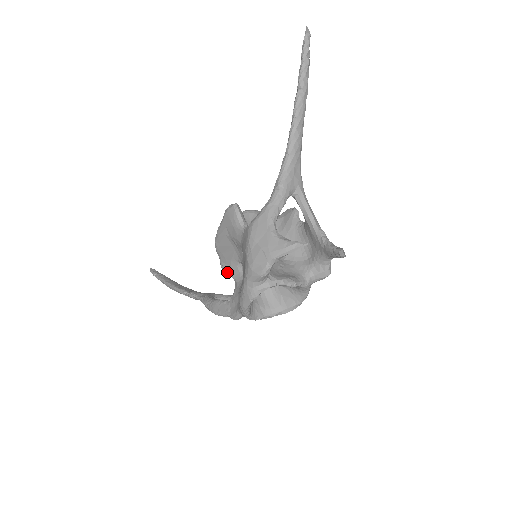
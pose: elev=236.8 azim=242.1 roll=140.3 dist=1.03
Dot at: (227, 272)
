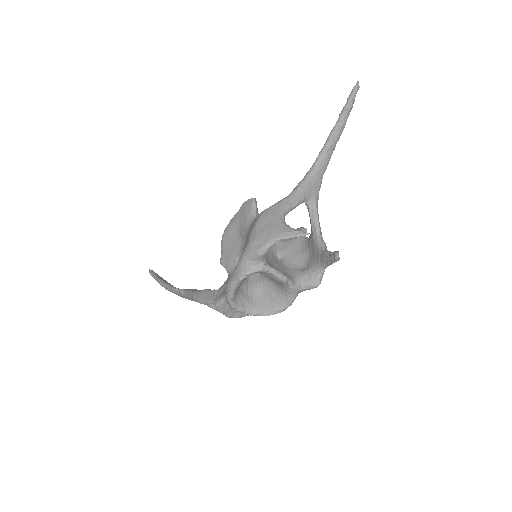
Dot at: (224, 265)
